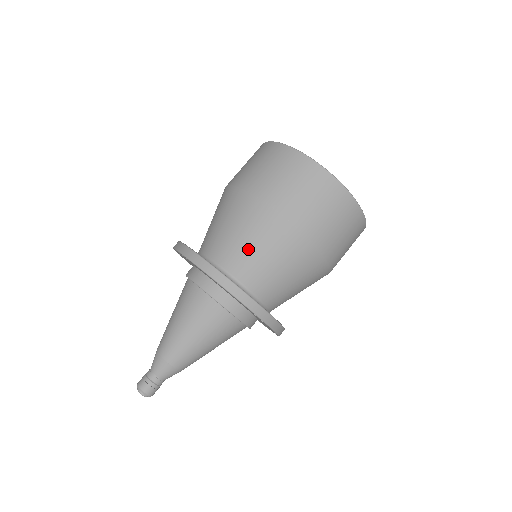
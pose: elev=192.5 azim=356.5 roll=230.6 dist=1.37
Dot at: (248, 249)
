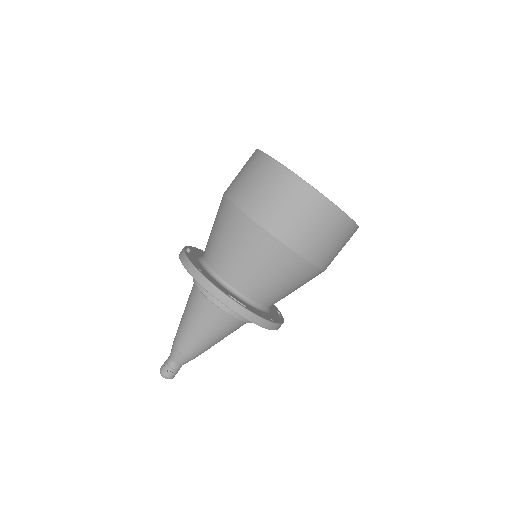
Dot at: (286, 291)
